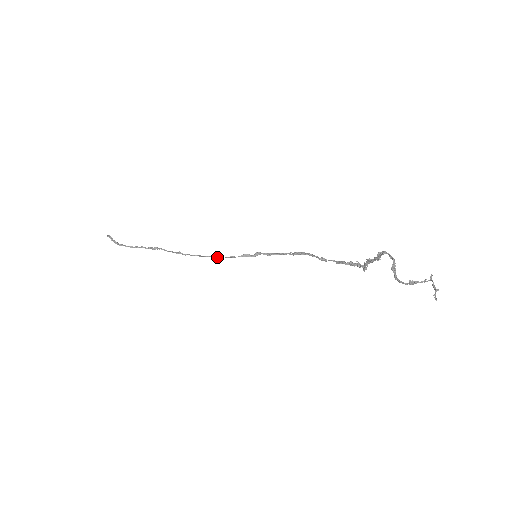
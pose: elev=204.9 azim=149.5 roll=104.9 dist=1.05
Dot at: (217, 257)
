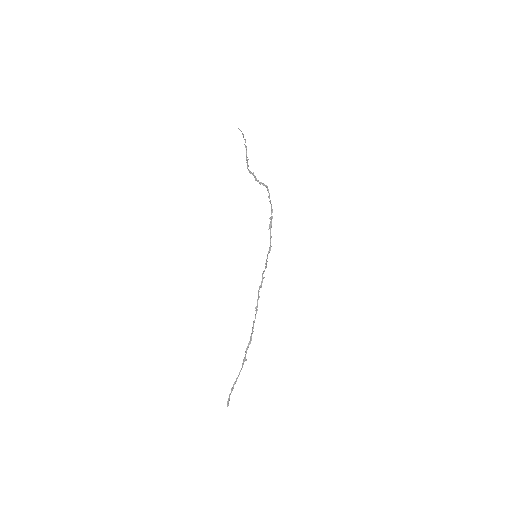
Dot at: (258, 294)
